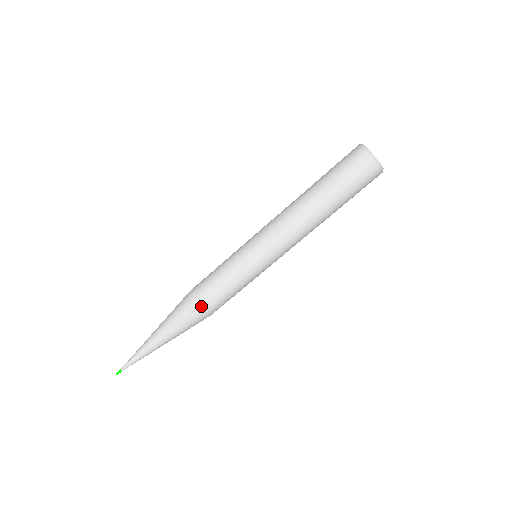
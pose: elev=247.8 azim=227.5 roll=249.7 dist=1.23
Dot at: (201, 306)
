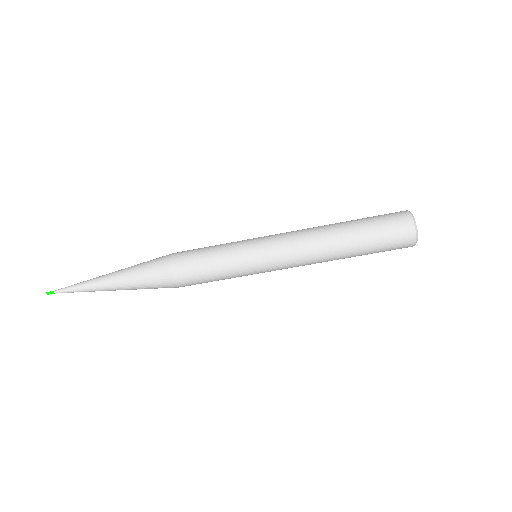
Dot at: (182, 286)
